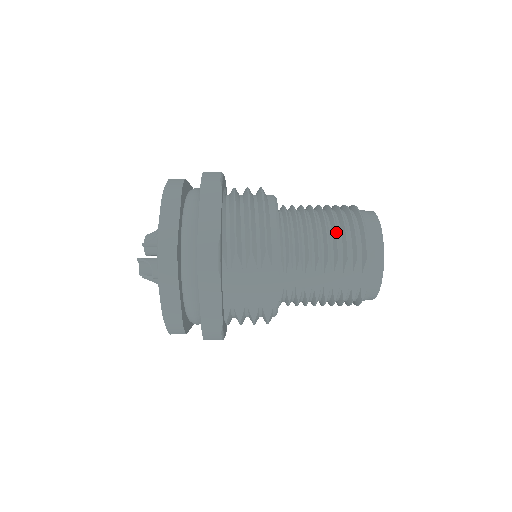
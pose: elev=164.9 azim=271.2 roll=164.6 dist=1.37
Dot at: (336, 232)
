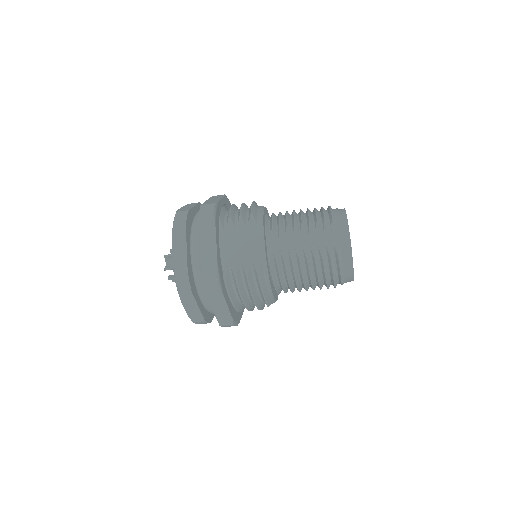
Dot at: (308, 210)
